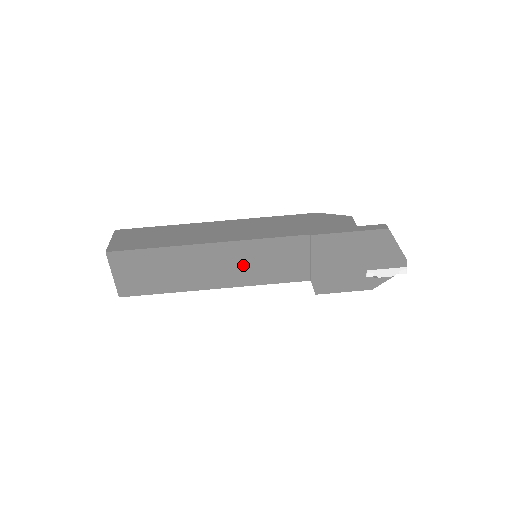
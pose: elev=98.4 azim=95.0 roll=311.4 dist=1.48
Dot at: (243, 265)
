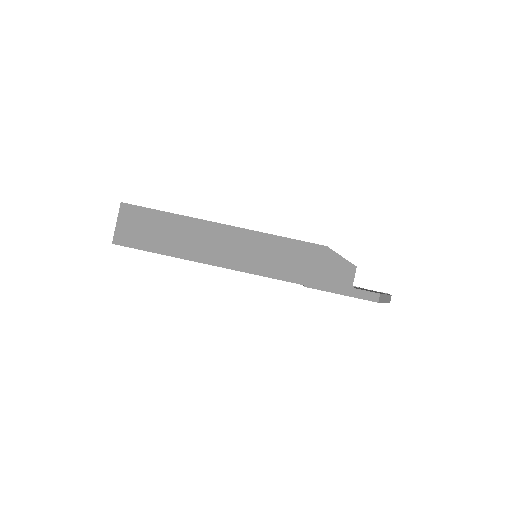
Dot at: occluded
